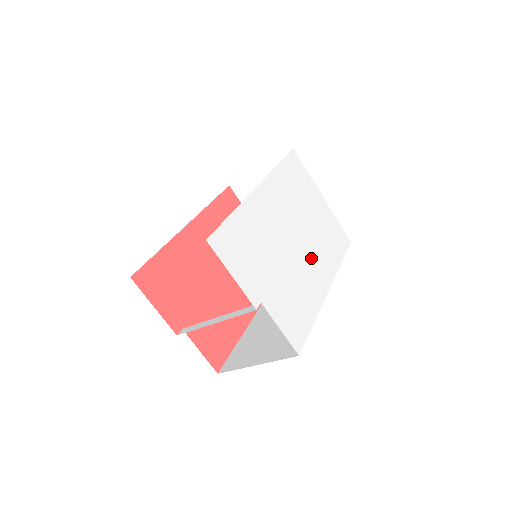
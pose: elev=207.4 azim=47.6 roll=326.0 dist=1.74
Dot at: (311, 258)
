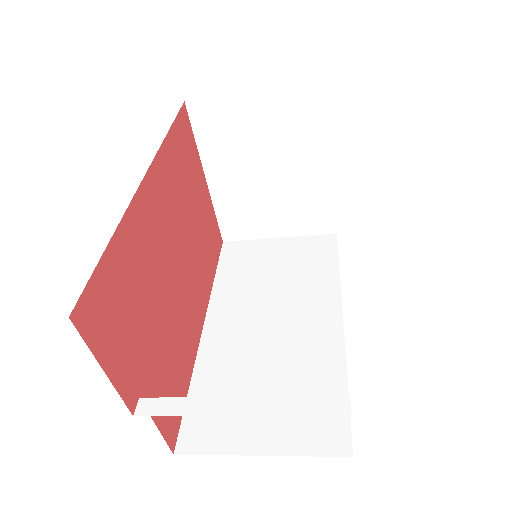
Dot at: occluded
